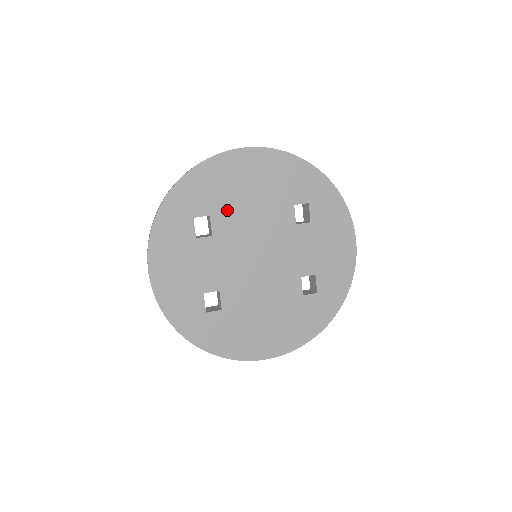
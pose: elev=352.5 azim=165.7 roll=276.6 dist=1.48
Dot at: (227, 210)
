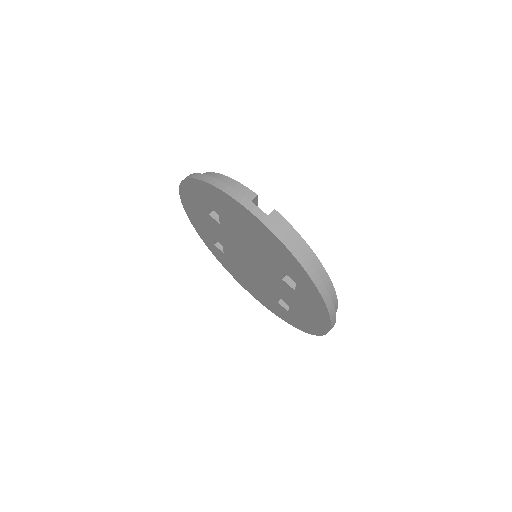
Dot at: (231, 224)
